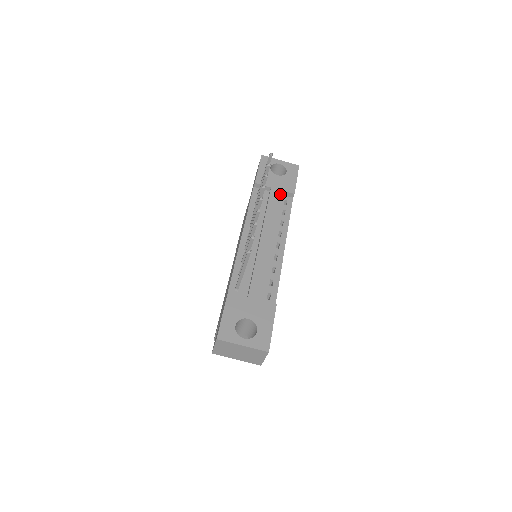
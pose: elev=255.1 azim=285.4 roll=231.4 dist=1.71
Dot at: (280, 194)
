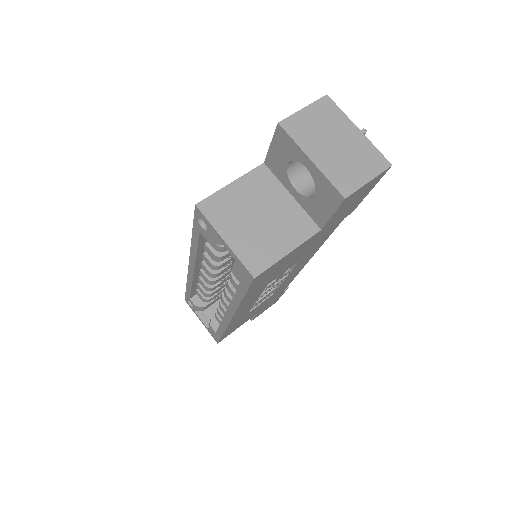
Dot at: occluded
